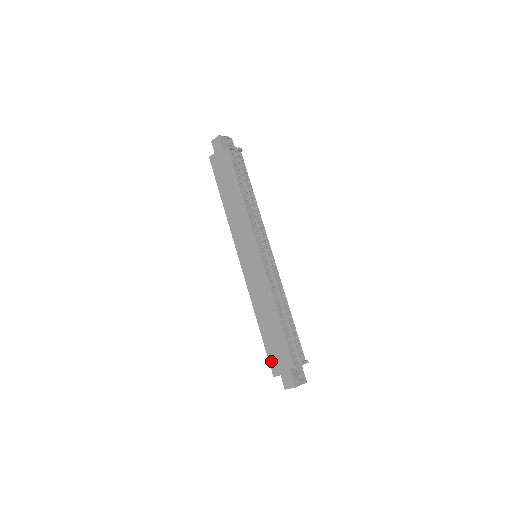
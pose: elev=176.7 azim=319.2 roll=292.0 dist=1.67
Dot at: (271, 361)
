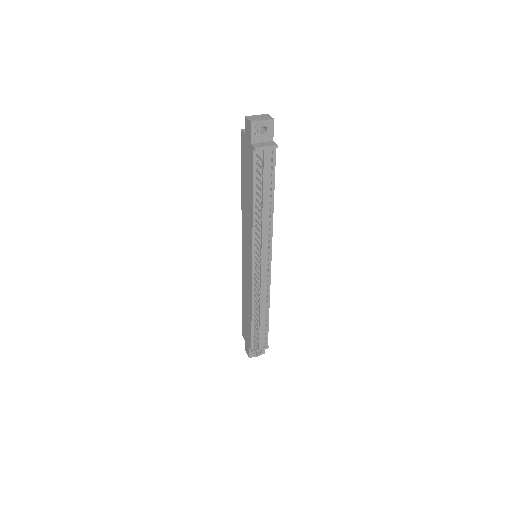
Dot at: (243, 328)
